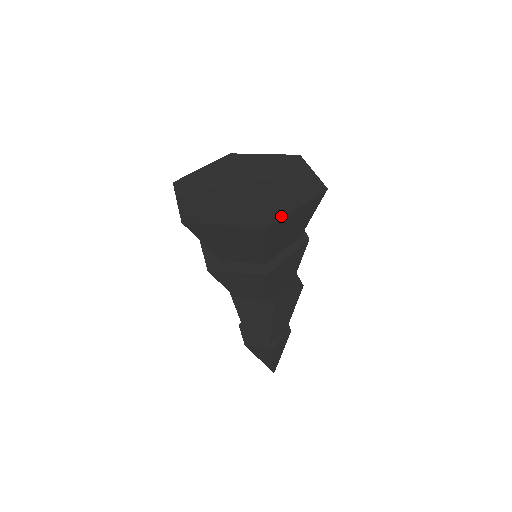
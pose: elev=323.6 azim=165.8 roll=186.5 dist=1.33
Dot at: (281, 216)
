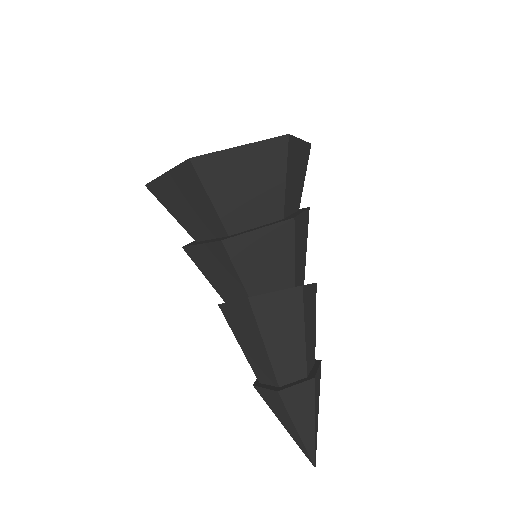
Dot at: occluded
